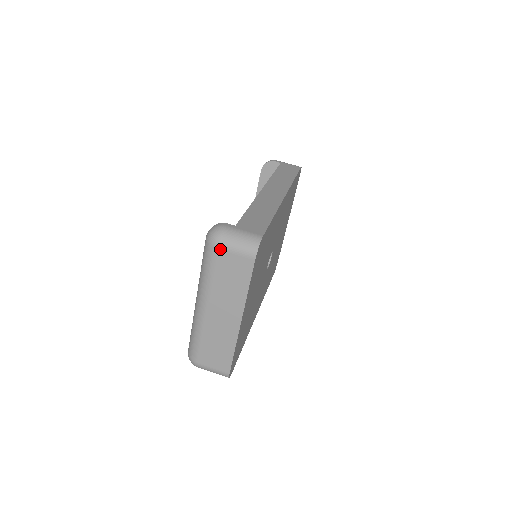
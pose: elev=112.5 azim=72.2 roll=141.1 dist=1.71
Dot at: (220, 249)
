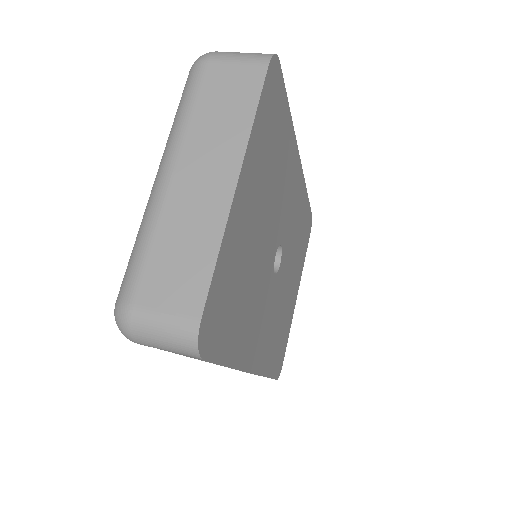
Dot at: (211, 62)
